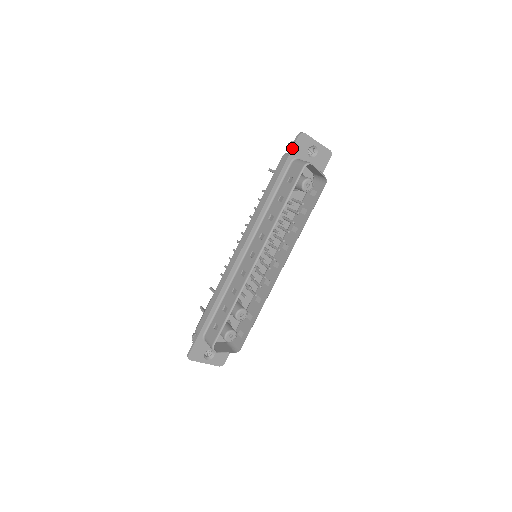
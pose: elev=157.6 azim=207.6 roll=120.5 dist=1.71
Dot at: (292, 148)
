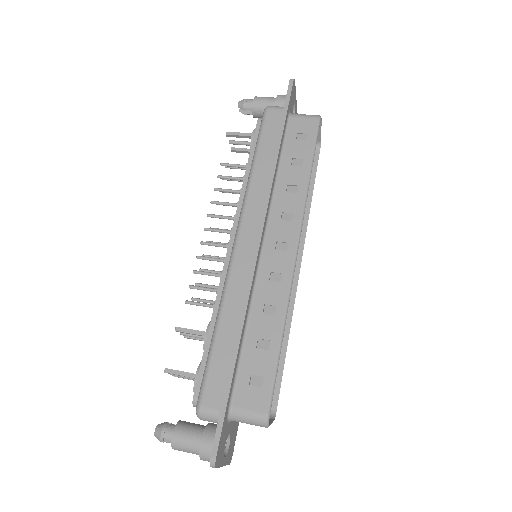
Dot at: (290, 96)
